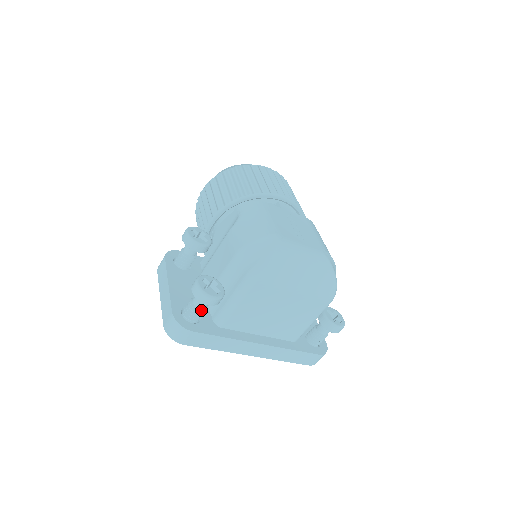
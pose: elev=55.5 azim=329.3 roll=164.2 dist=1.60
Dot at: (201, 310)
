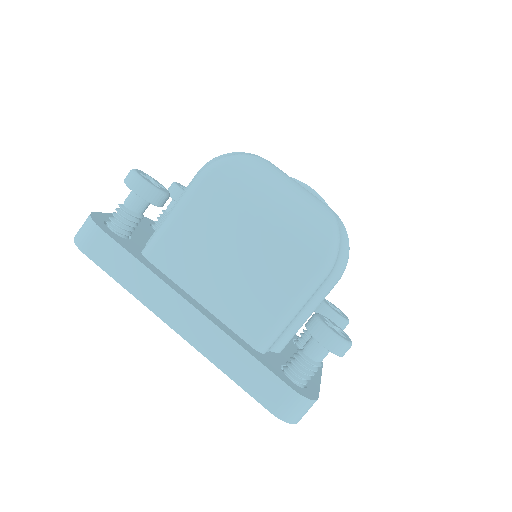
Dot at: (127, 210)
